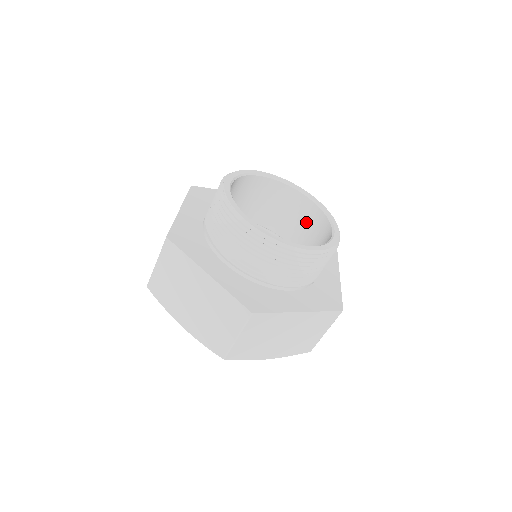
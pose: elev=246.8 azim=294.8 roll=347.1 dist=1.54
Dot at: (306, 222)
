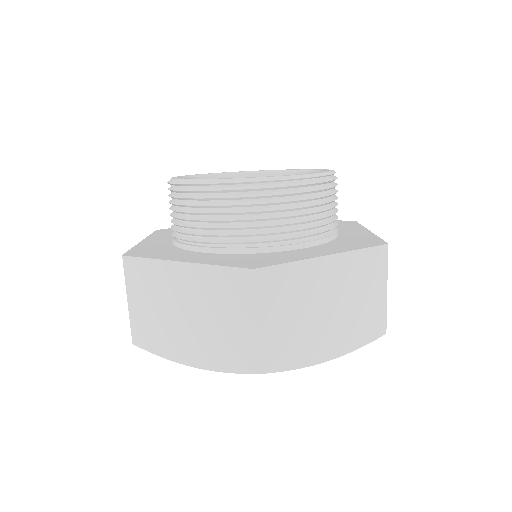
Dot at: occluded
